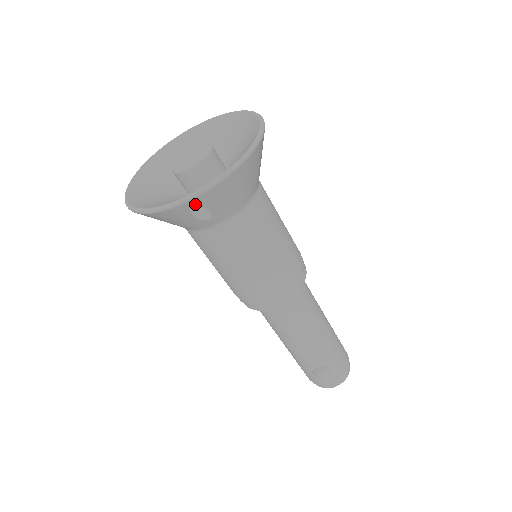
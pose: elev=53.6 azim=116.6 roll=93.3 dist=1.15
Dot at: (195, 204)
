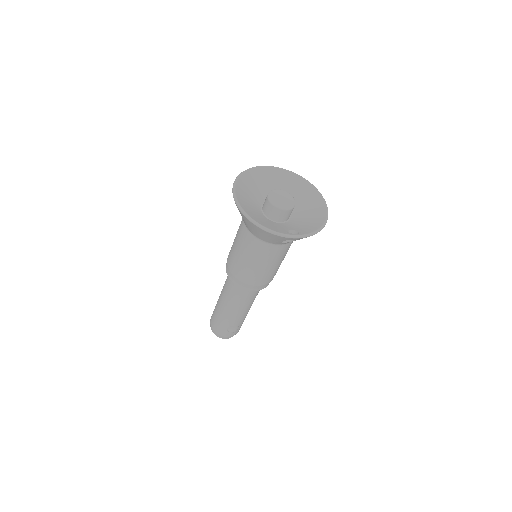
Dot at: (297, 239)
